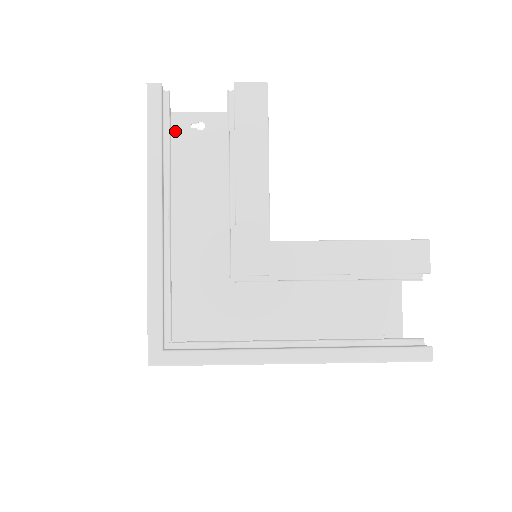
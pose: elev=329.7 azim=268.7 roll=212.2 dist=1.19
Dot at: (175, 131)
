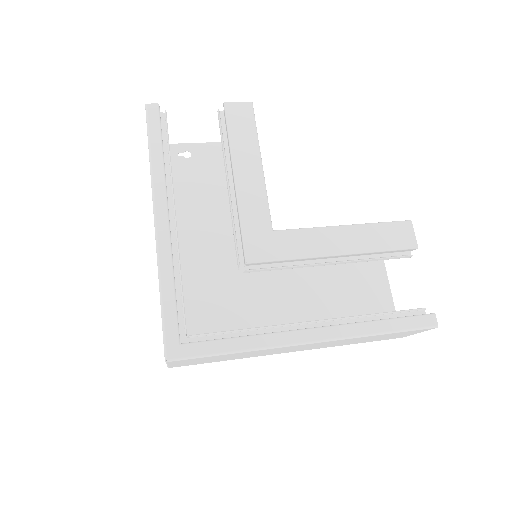
Dot at: occluded
